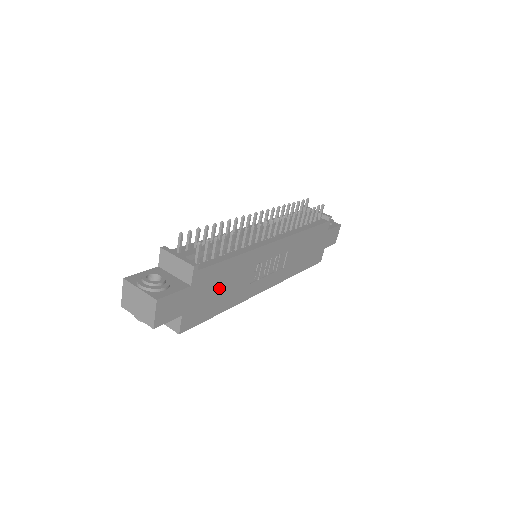
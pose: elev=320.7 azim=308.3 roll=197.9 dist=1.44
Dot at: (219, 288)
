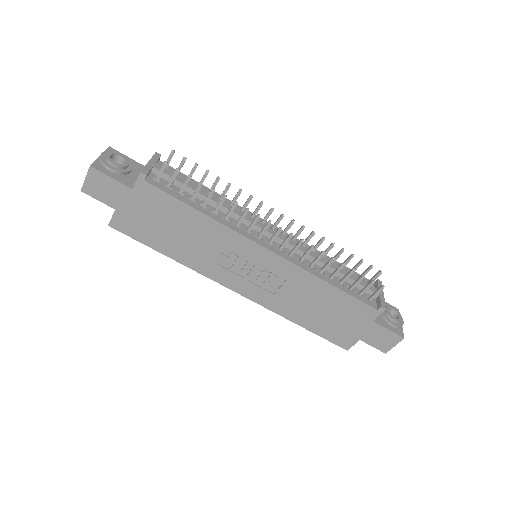
Dot at: (169, 226)
